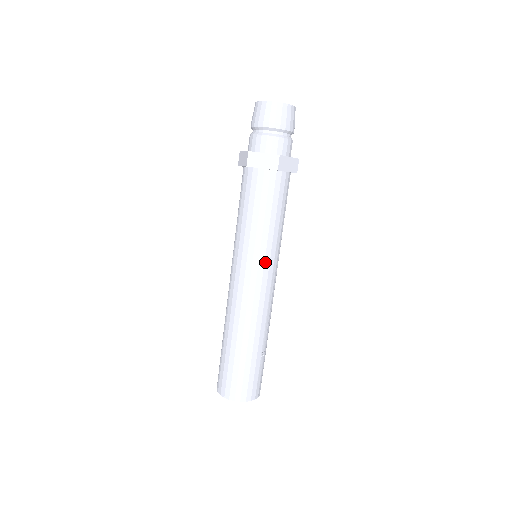
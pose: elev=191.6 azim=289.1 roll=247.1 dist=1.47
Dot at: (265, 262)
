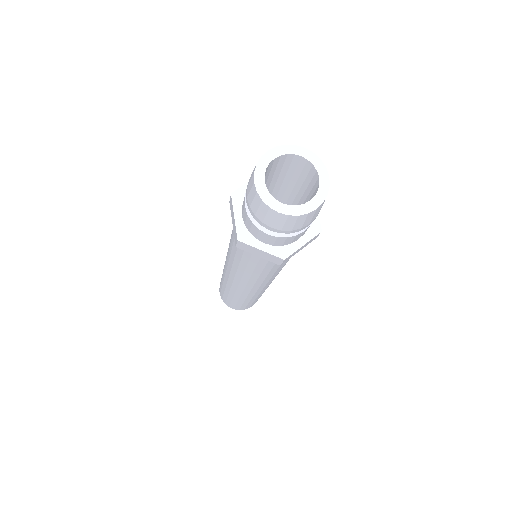
Dot at: (262, 283)
